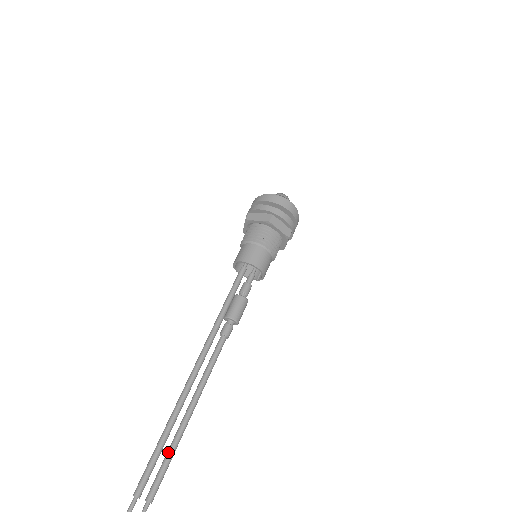
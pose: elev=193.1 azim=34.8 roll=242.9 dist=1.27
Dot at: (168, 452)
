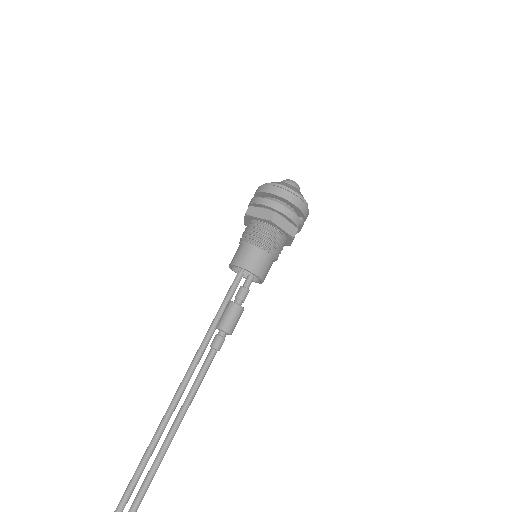
Dot at: (147, 474)
